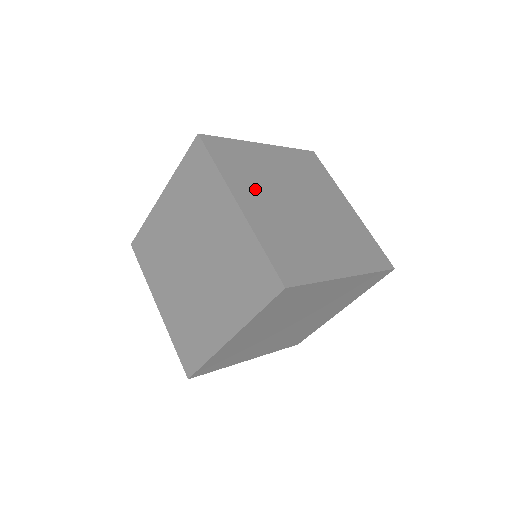
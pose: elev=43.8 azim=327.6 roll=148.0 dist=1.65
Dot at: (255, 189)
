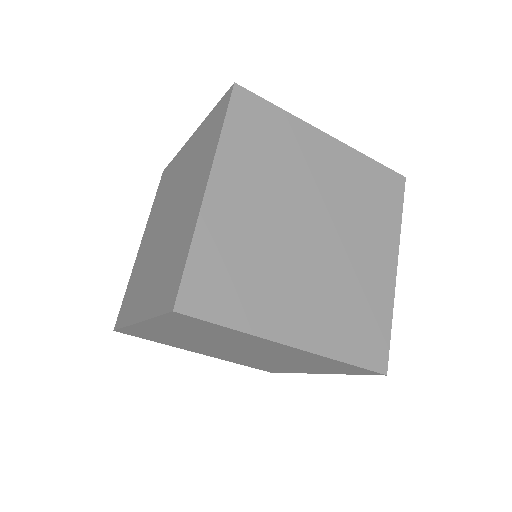
Dot at: (277, 293)
